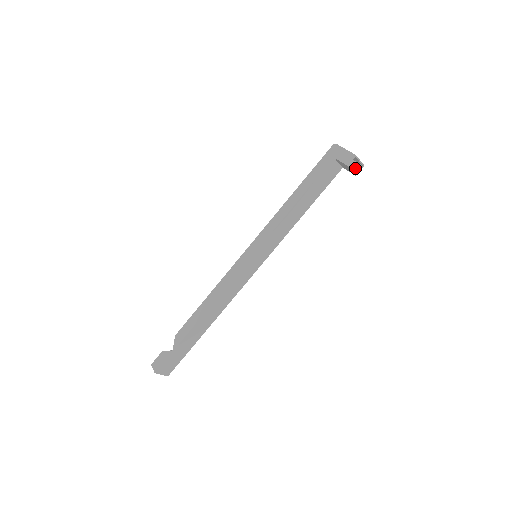
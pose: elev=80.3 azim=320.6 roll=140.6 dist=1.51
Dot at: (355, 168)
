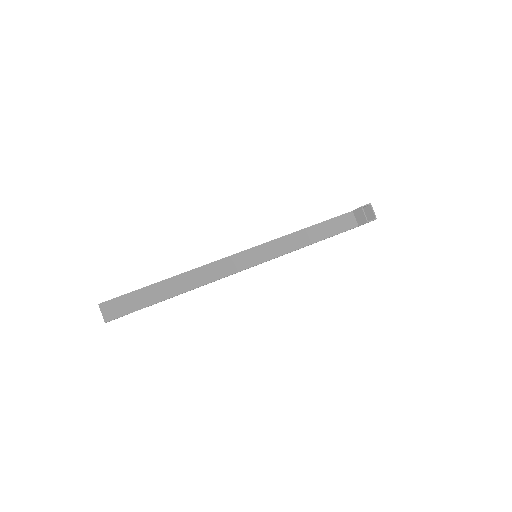
Dot at: occluded
